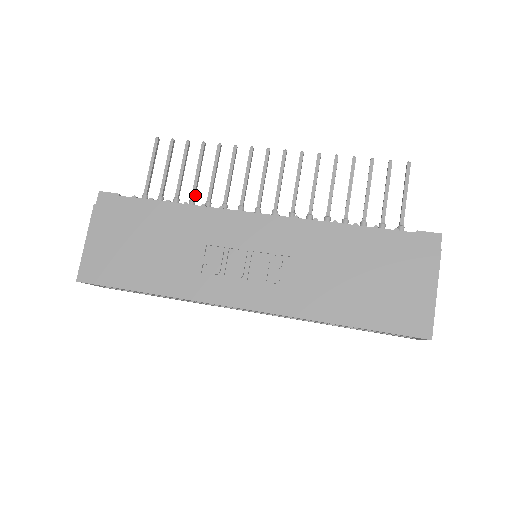
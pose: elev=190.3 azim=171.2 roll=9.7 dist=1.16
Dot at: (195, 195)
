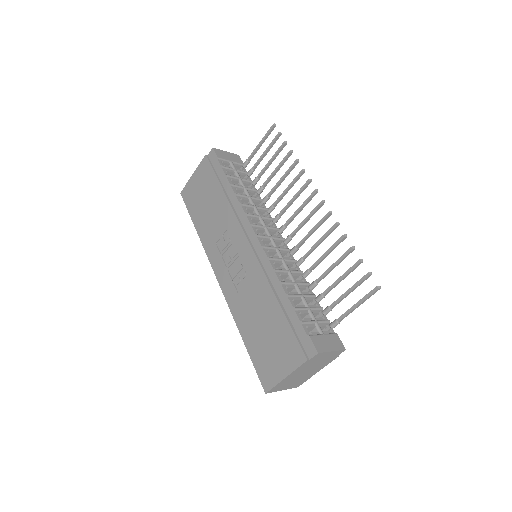
Dot at: (266, 184)
